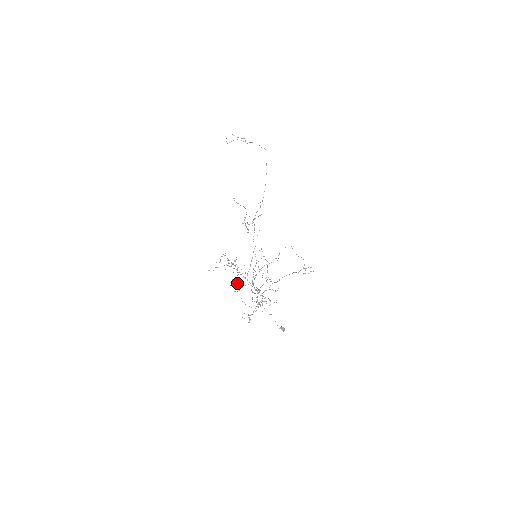
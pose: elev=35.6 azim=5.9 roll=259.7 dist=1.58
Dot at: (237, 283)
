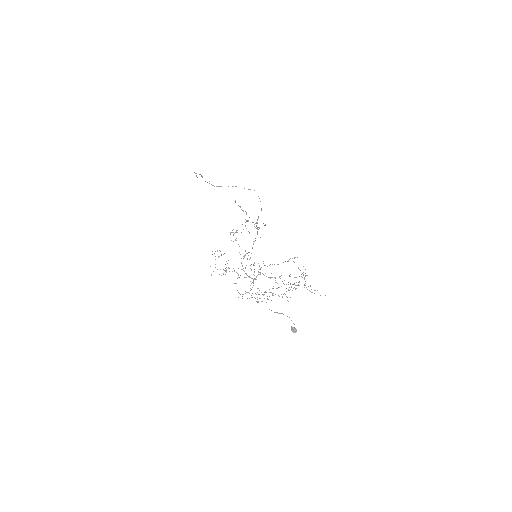
Dot at: (234, 270)
